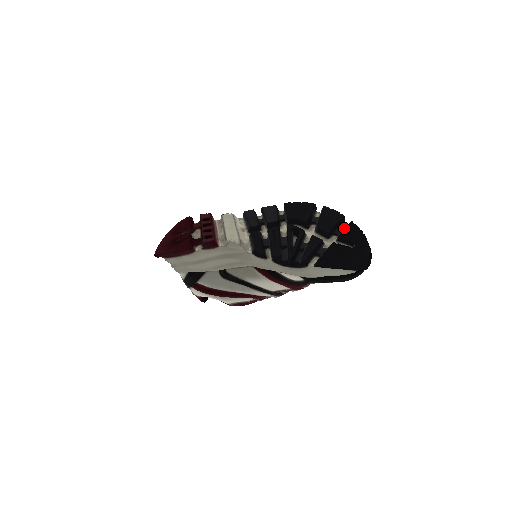
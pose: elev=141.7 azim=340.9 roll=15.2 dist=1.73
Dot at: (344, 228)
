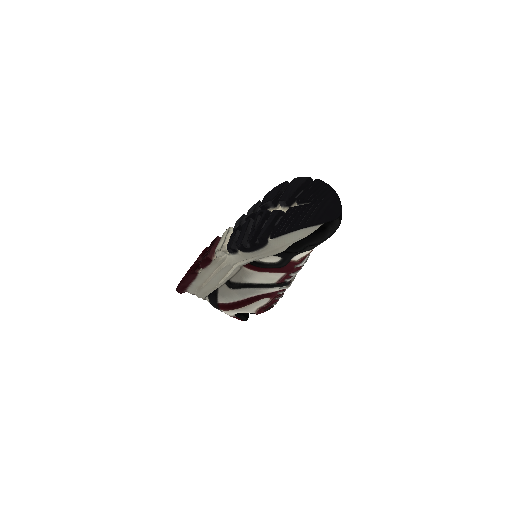
Dot at: occluded
